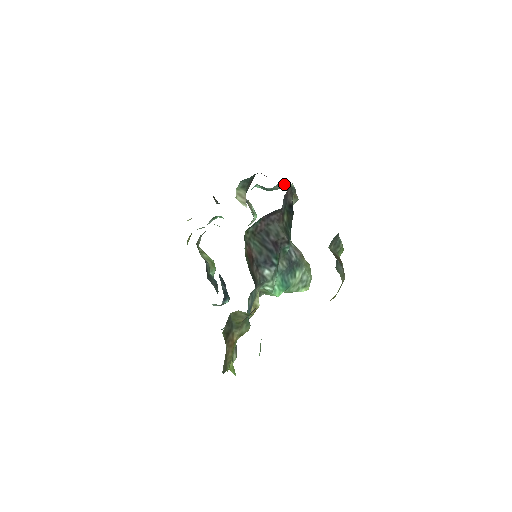
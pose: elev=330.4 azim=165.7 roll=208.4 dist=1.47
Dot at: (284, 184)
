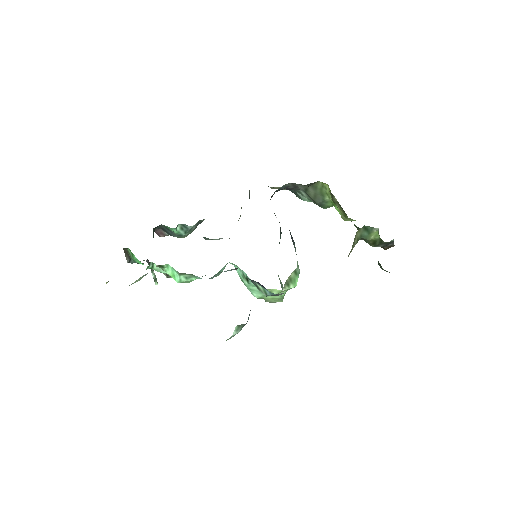
Dot at: (197, 225)
